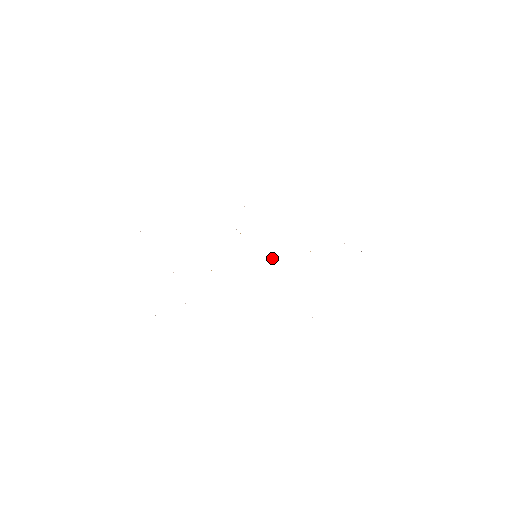
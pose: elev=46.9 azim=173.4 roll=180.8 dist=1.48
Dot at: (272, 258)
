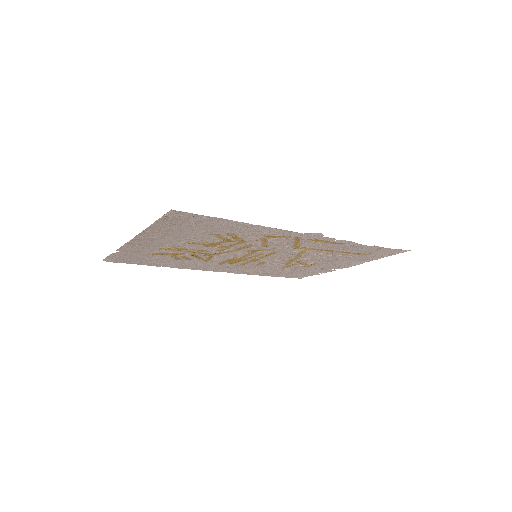
Dot at: (271, 257)
